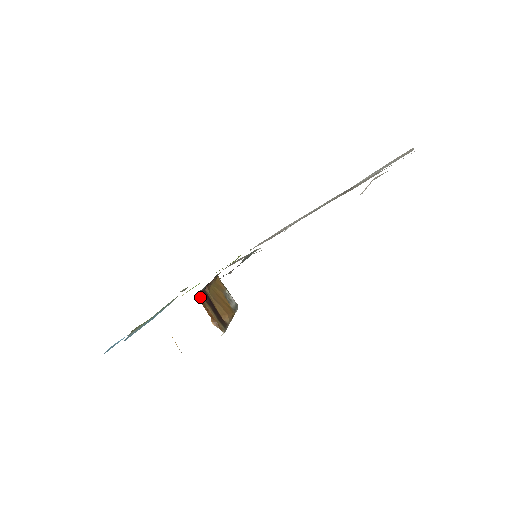
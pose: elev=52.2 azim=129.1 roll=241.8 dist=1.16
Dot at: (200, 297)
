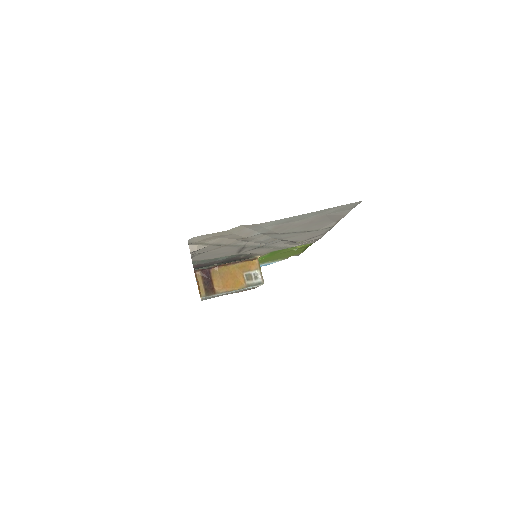
Dot at: (197, 273)
